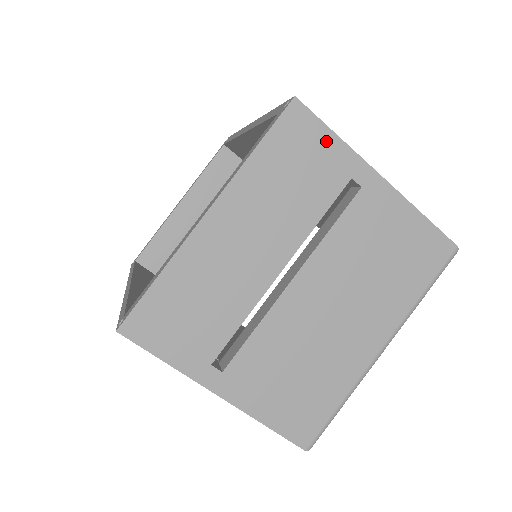
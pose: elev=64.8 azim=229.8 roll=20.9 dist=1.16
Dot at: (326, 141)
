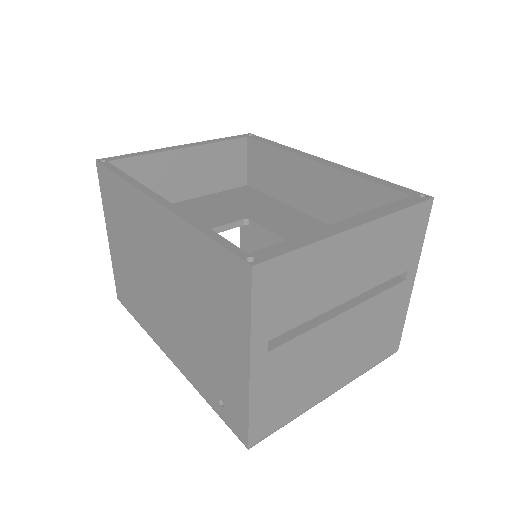
Dot at: (420, 237)
